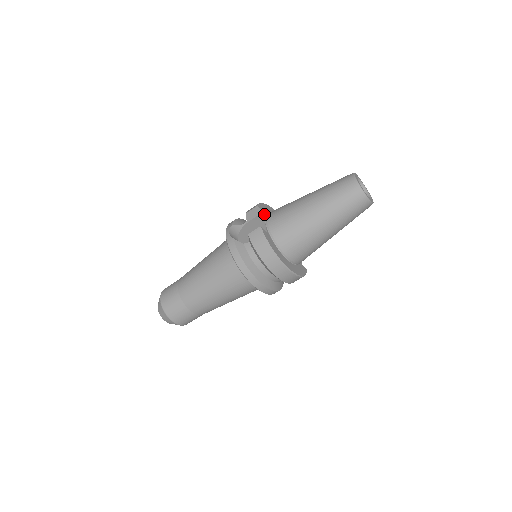
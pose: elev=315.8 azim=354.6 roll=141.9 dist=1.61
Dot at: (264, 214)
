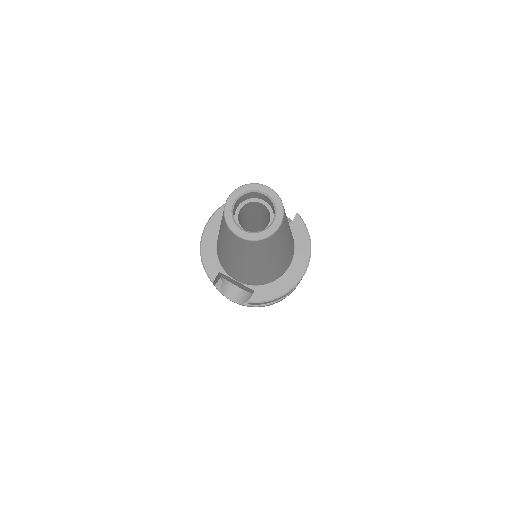
Dot at: (222, 272)
